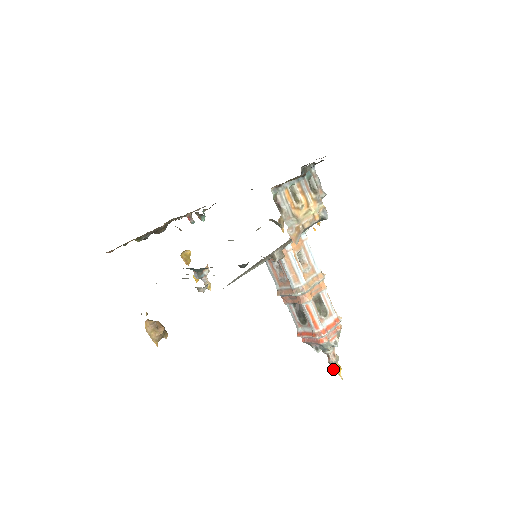
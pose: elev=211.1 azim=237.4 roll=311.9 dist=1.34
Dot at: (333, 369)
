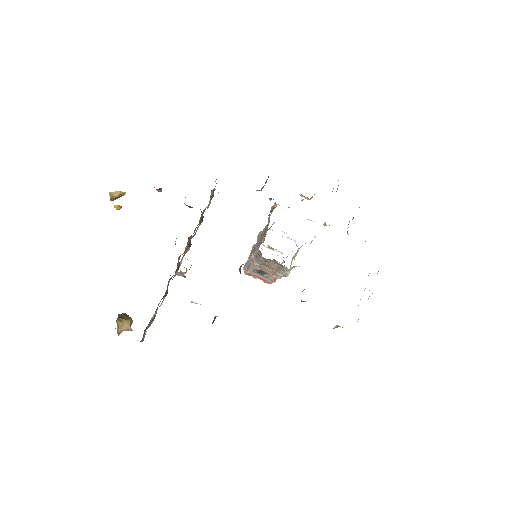
Dot at: occluded
